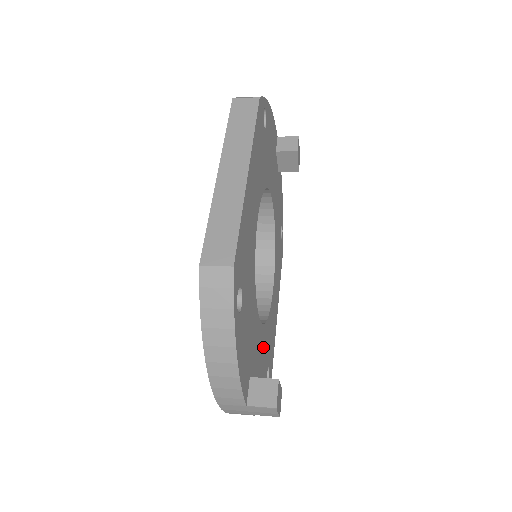
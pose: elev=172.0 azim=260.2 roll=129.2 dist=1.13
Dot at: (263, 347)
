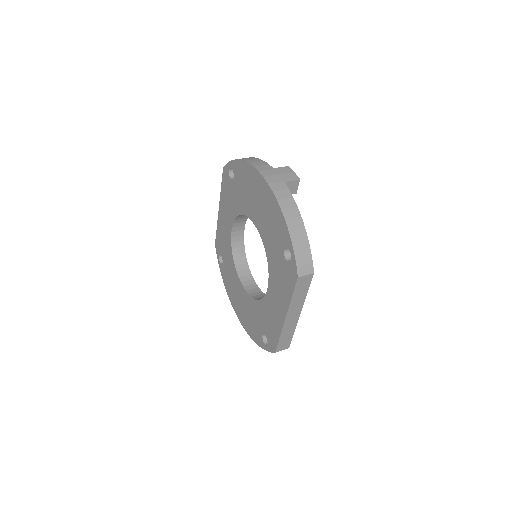
Dot at: occluded
